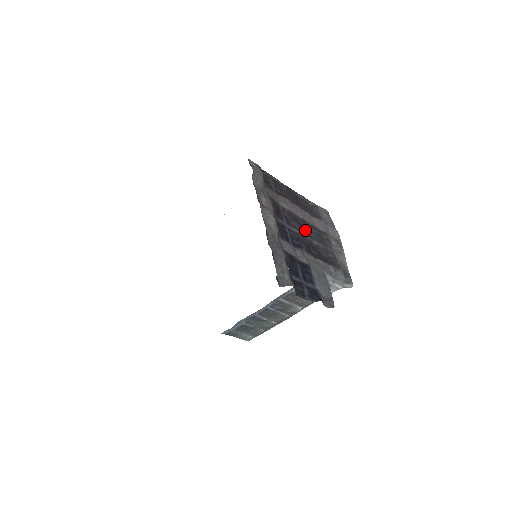
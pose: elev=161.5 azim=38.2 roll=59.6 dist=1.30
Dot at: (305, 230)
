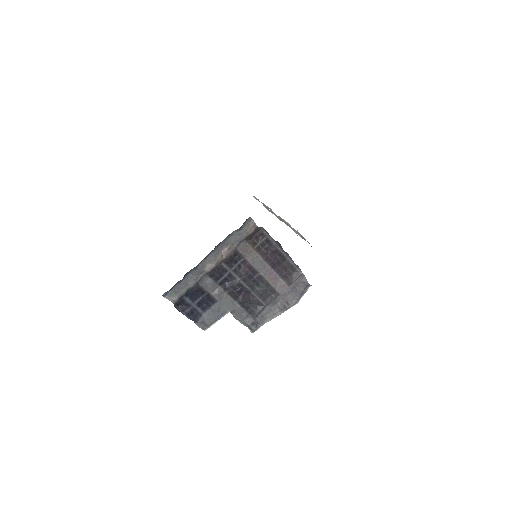
Dot at: (253, 282)
